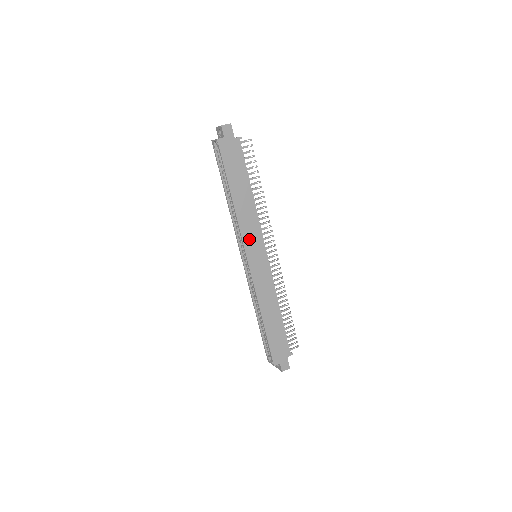
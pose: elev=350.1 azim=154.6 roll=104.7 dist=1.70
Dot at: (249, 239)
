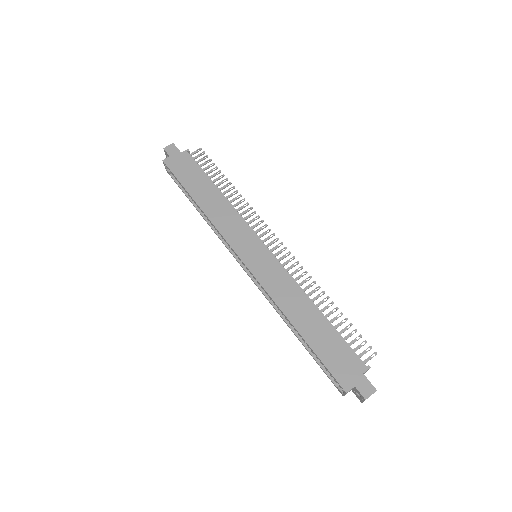
Dot at: (234, 237)
